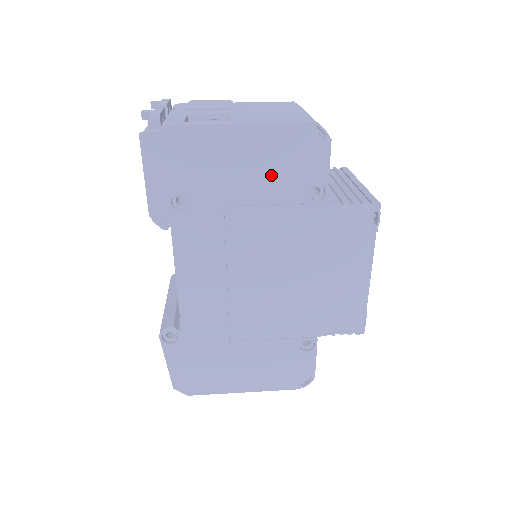
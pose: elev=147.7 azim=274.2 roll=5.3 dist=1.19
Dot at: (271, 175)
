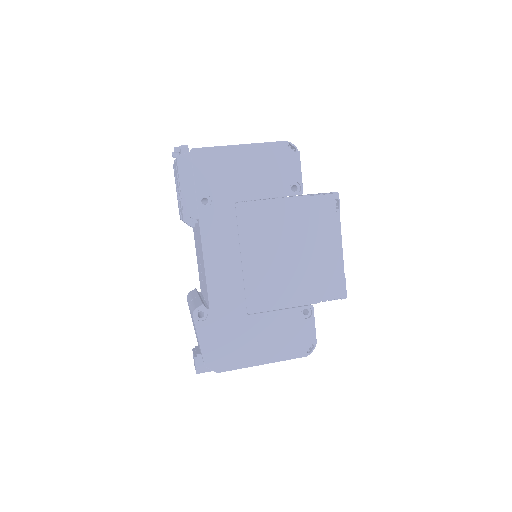
Dot at: (264, 178)
